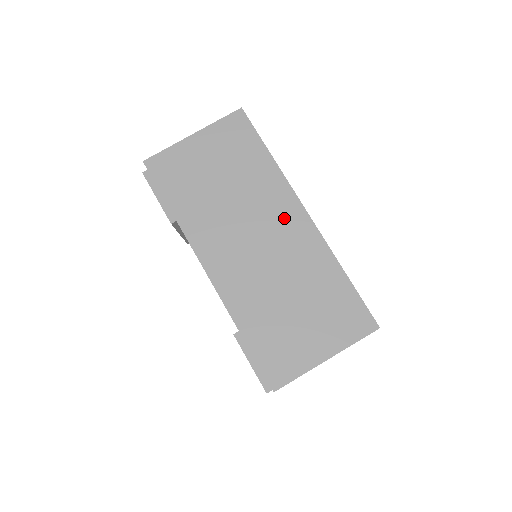
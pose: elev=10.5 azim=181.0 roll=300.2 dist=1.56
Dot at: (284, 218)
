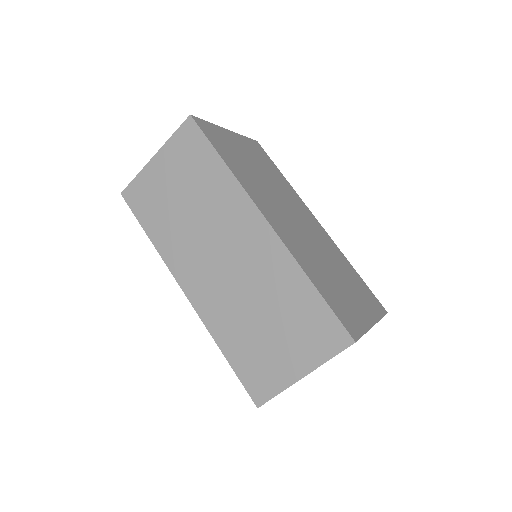
Dot at: (245, 230)
